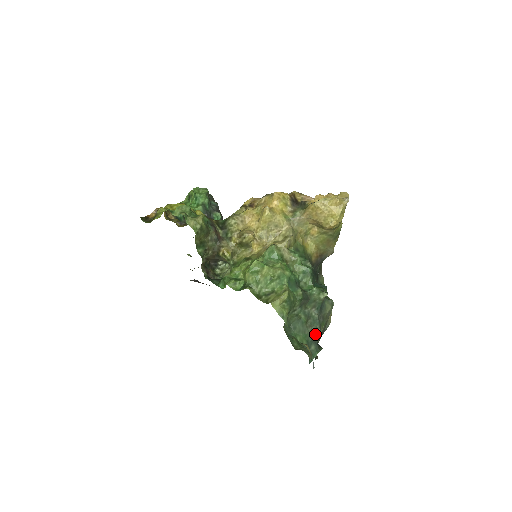
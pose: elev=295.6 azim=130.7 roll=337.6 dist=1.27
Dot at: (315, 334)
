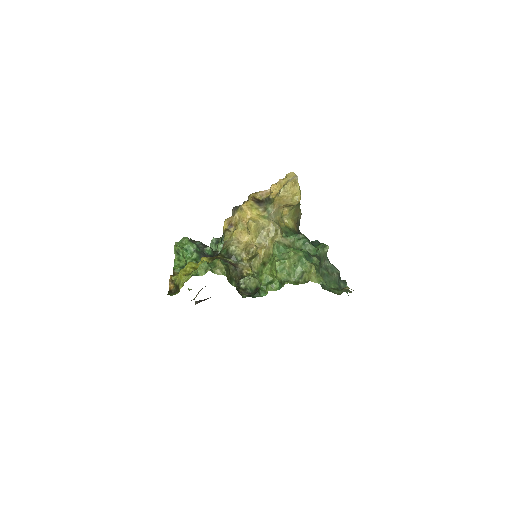
Dot at: (338, 276)
